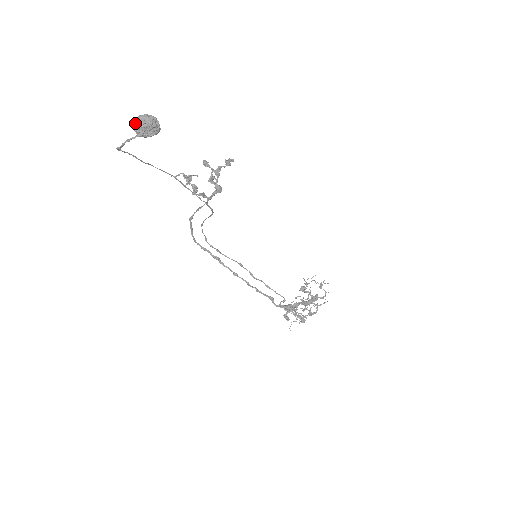
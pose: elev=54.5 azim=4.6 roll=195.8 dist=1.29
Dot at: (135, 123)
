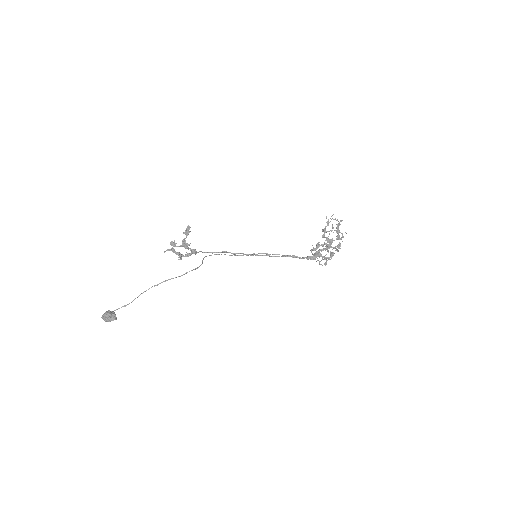
Dot at: (103, 319)
